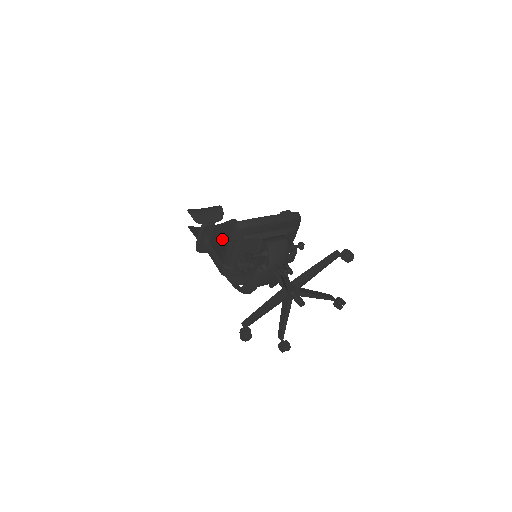
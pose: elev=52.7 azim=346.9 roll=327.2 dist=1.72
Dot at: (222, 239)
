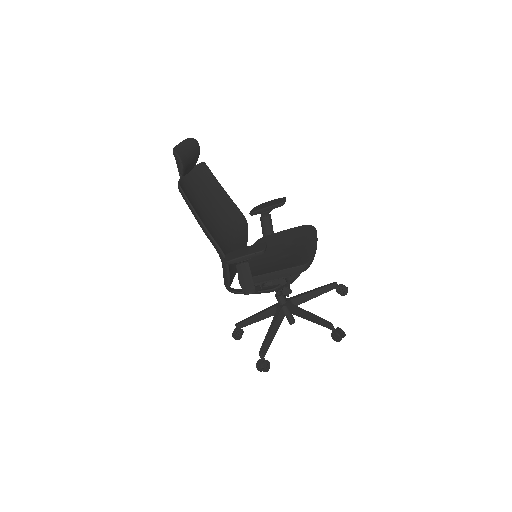
Dot at: (207, 208)
